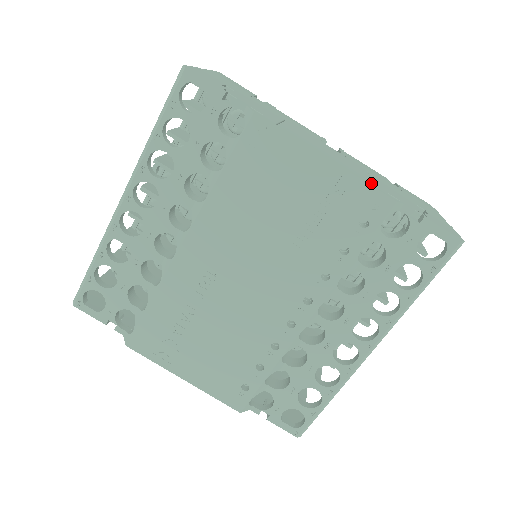
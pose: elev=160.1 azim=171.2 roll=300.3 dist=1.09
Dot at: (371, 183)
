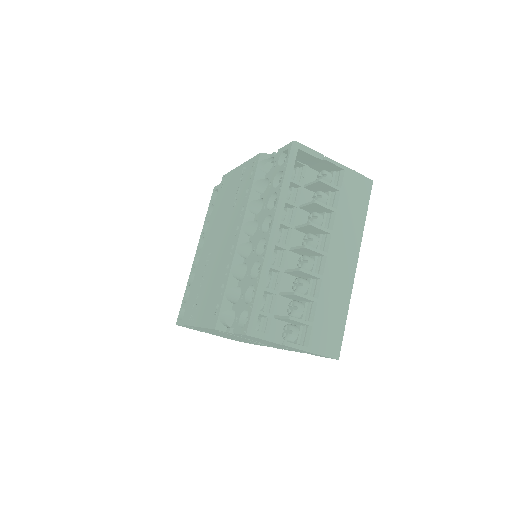
Dot at: occluded
